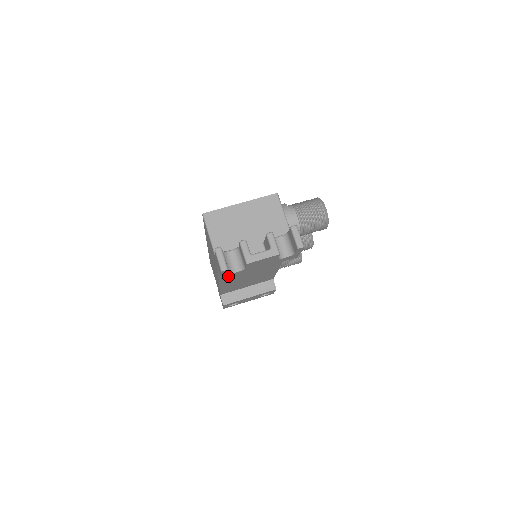
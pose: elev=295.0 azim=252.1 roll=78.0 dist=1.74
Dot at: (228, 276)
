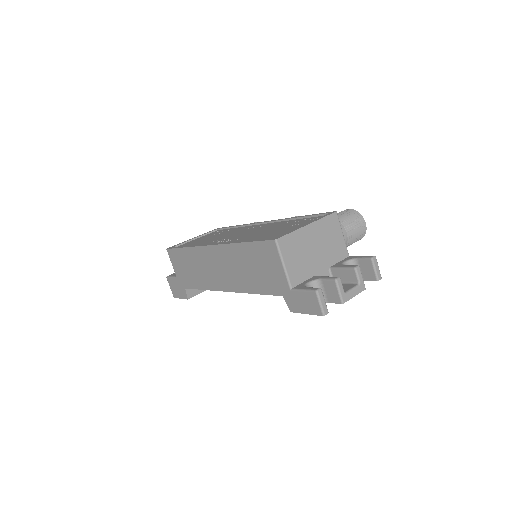
Dot at: occluded
